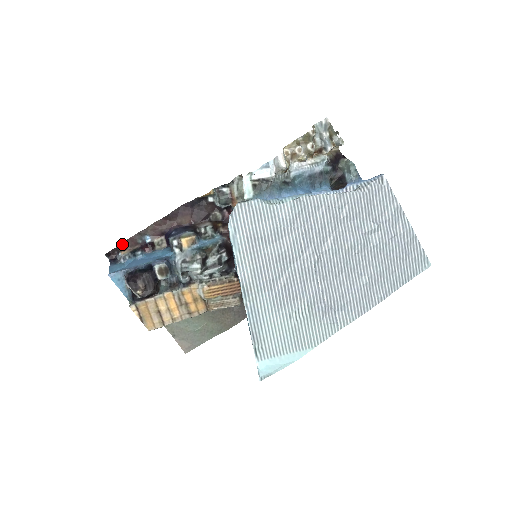
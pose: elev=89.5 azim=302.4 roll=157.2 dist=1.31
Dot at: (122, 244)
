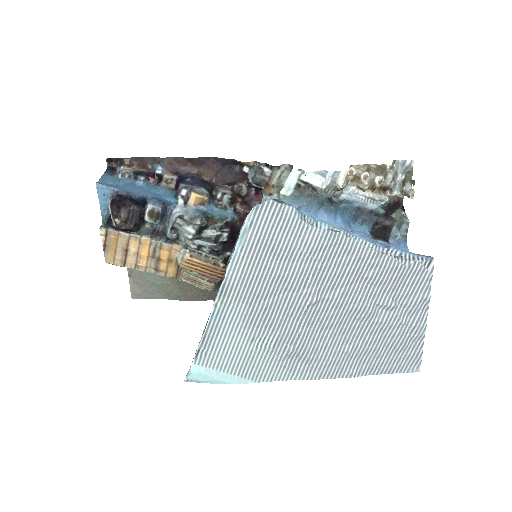
Dot at: (130, 158)
